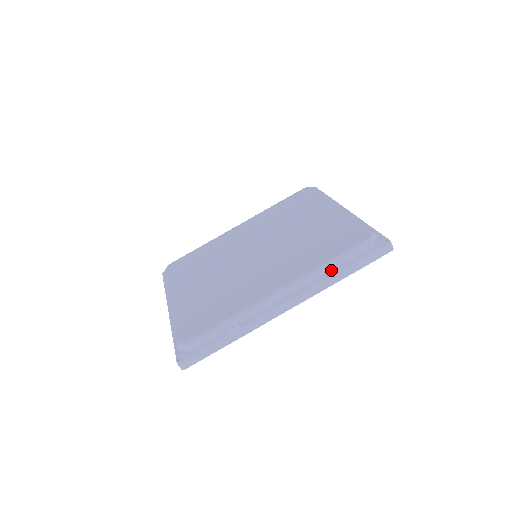
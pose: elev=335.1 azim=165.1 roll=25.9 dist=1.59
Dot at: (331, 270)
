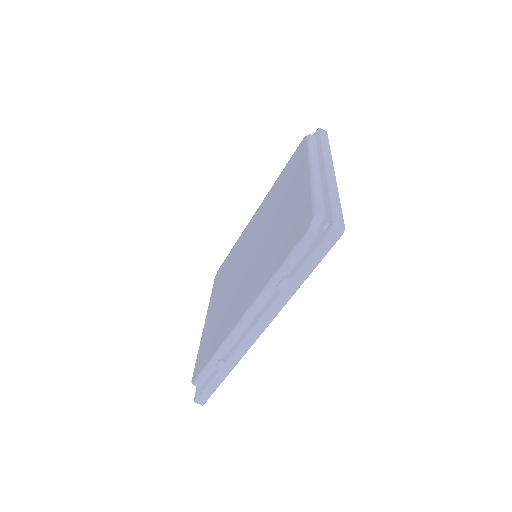
Dot at: (278, 284)
